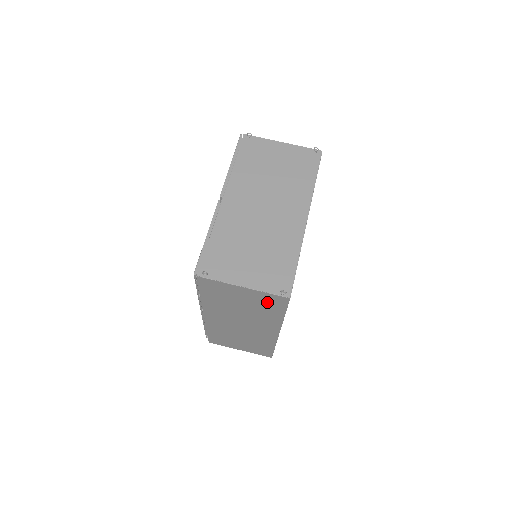
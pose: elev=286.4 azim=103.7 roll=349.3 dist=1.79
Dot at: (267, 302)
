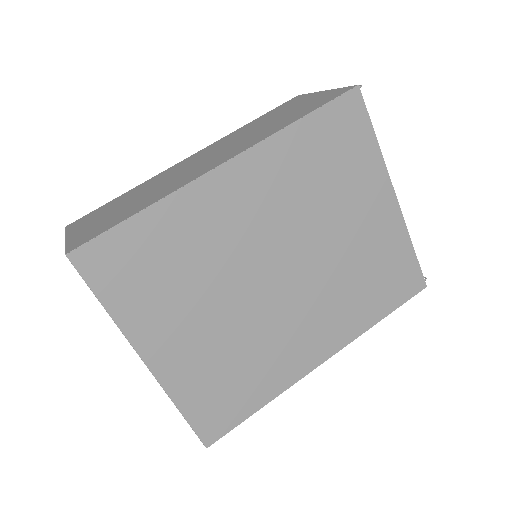
Dot at: (317, 102)
